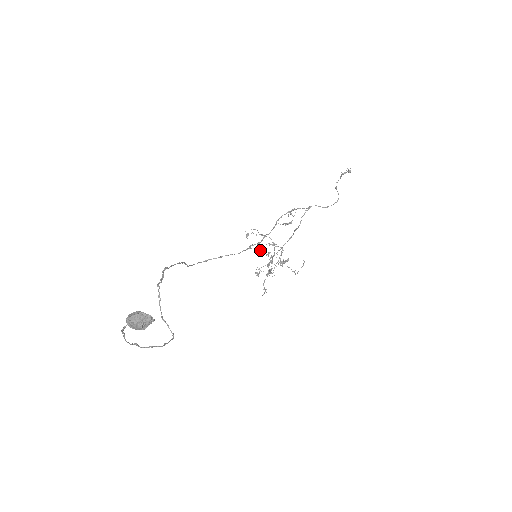
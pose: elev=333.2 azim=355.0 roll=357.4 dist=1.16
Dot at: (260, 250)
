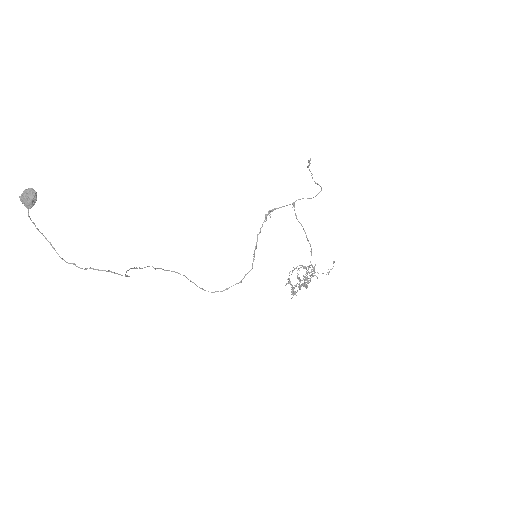
Dot at: occluded
